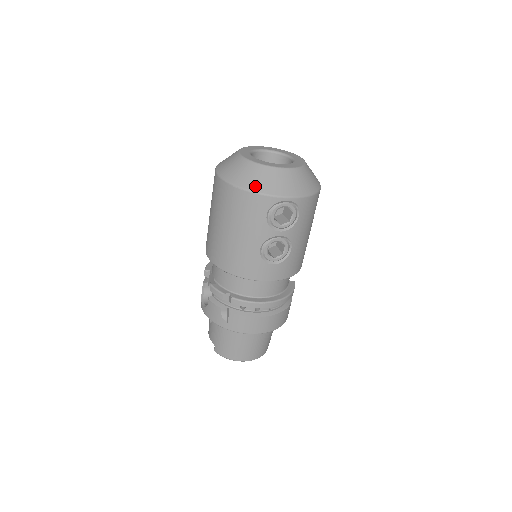
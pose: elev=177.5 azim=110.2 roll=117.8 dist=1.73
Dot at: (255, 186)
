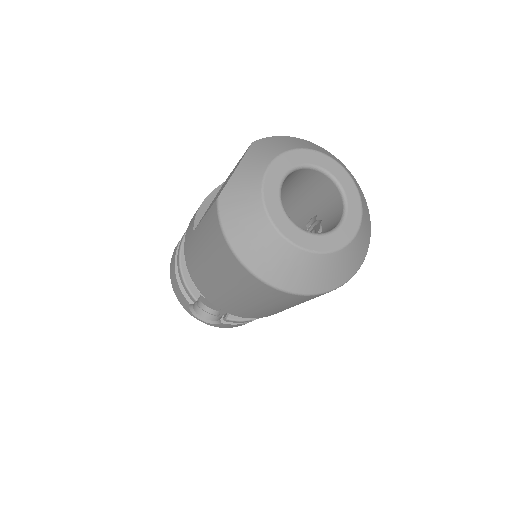
Dot at: (338, 281)
